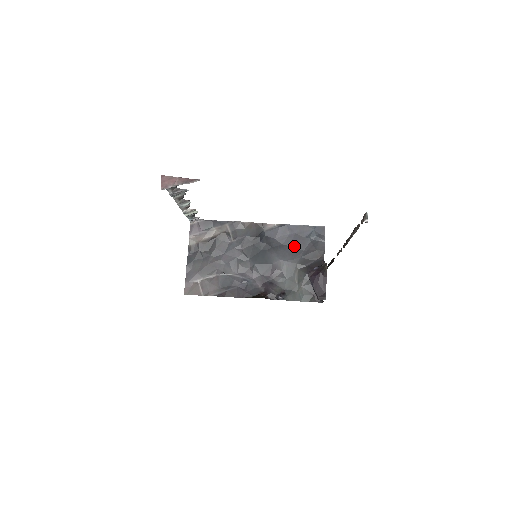
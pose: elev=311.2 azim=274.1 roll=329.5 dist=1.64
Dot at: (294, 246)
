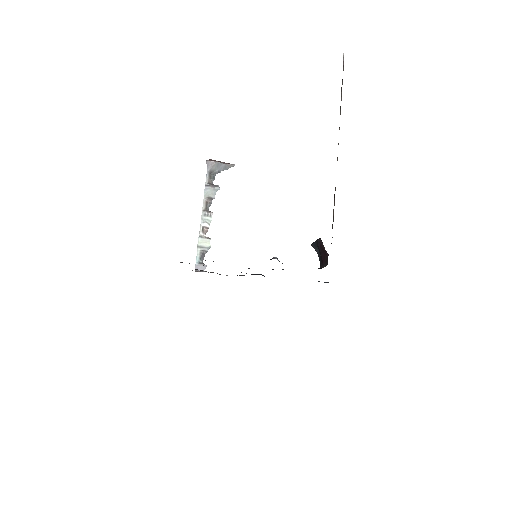
Dot at: occluded
